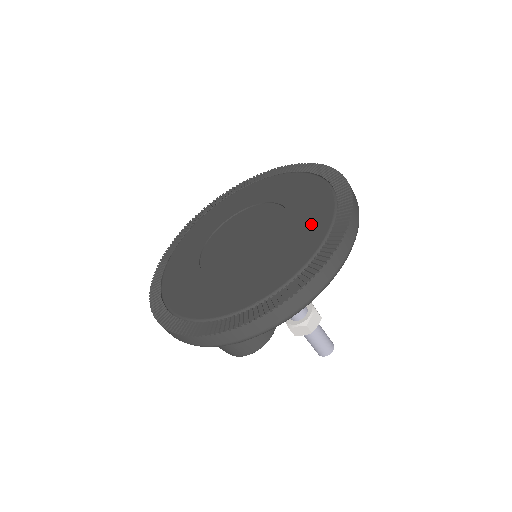
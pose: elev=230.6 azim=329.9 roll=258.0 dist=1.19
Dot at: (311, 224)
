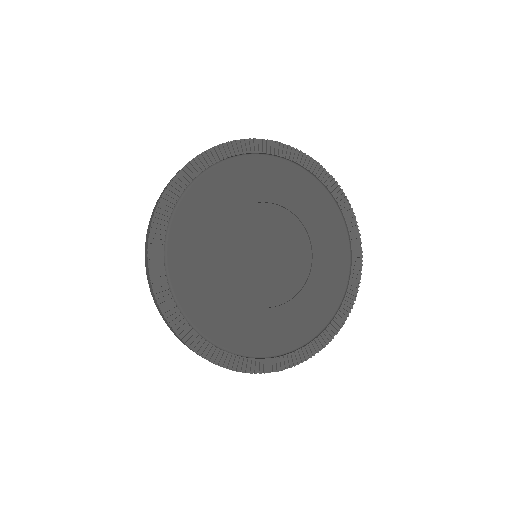
Dot at: (316, 309)
